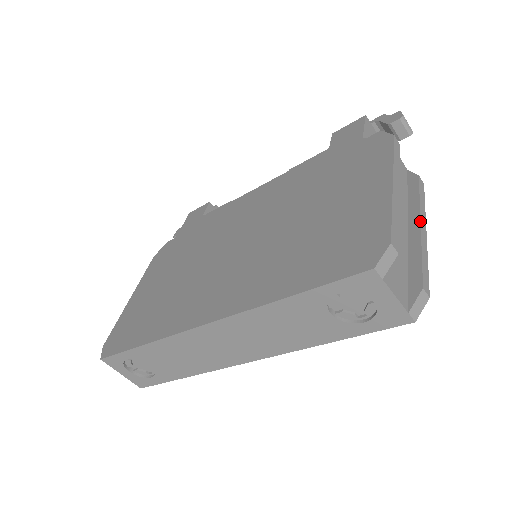
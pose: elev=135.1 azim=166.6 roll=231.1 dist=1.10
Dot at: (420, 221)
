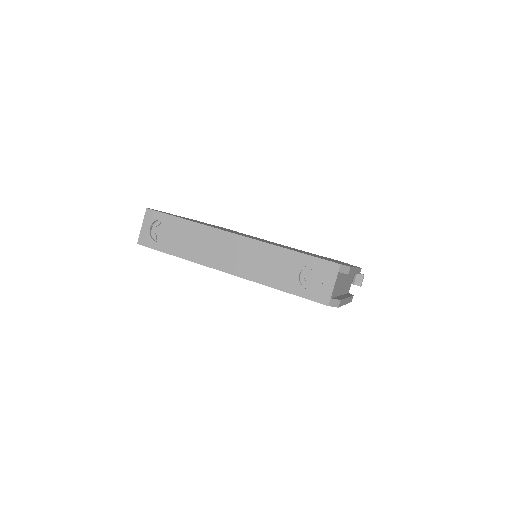
Dot at: (348, 297)
